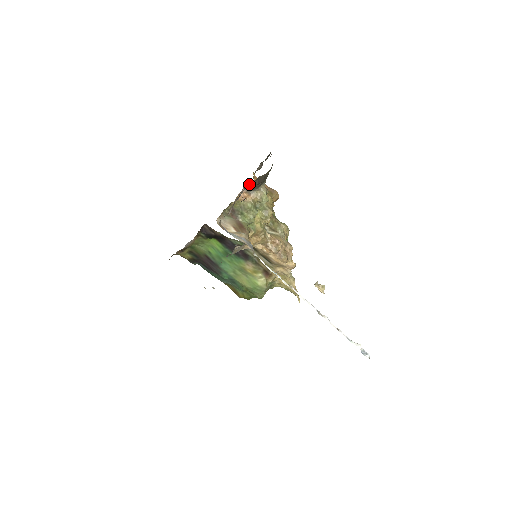
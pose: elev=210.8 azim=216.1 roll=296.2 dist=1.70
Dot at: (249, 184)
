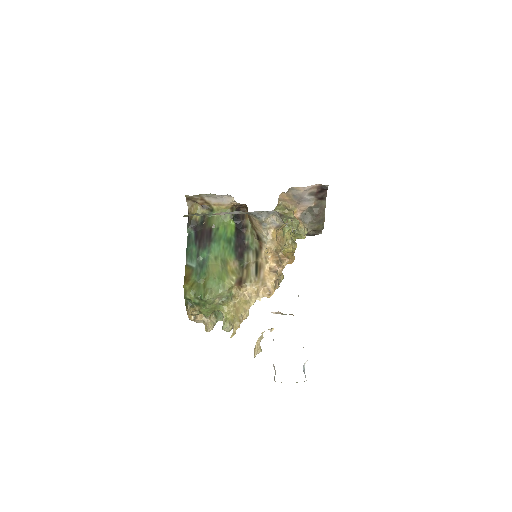
Dot at: (322, 201)
